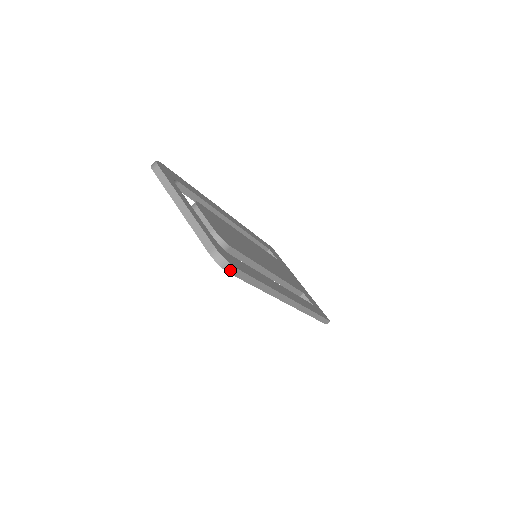
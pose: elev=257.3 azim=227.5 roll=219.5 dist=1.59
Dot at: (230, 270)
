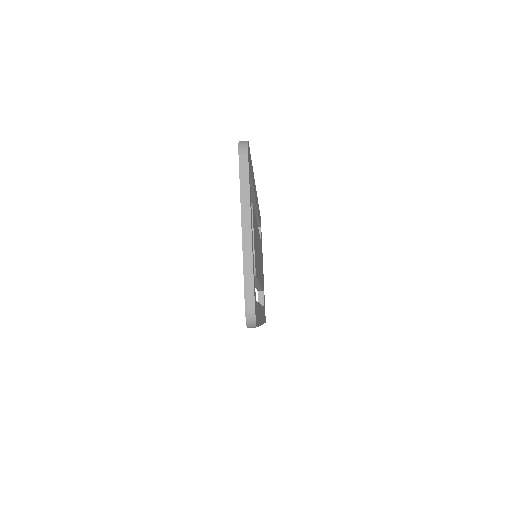
Dot at: (251, 327)
